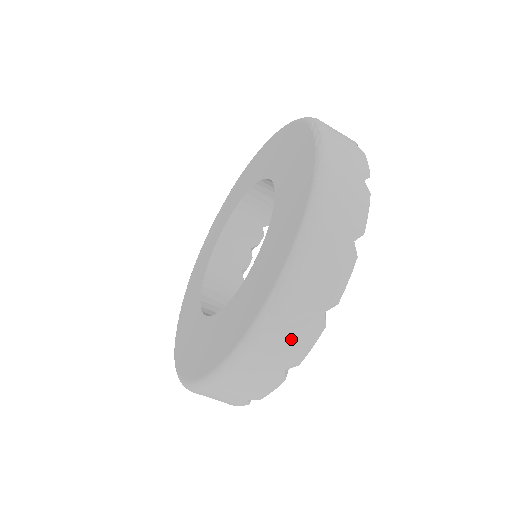
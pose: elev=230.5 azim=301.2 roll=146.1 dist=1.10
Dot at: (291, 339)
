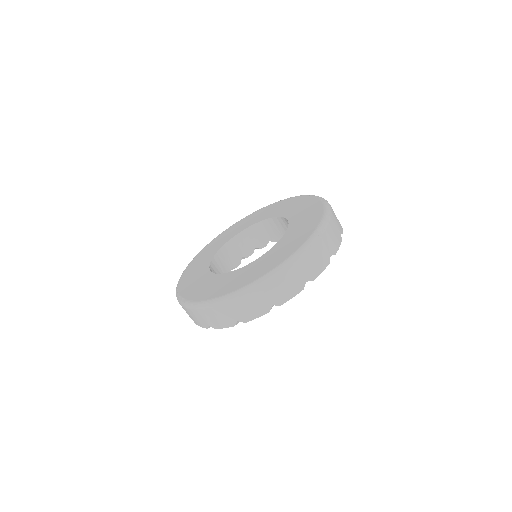
Dot at: (315, 262)
